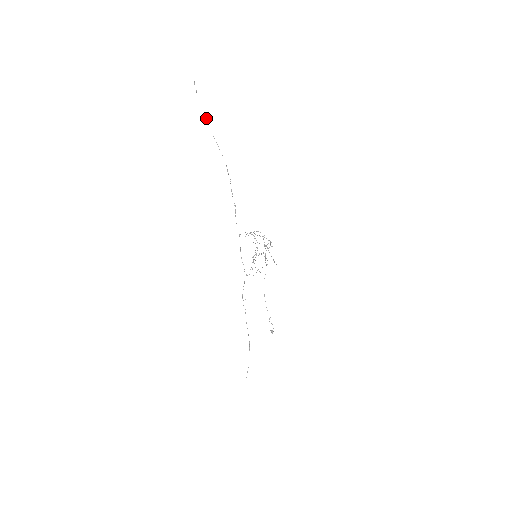
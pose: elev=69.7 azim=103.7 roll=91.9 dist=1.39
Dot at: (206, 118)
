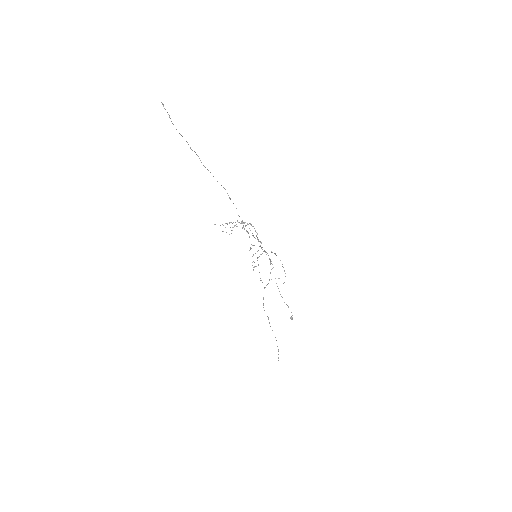
Dot at: occluded
